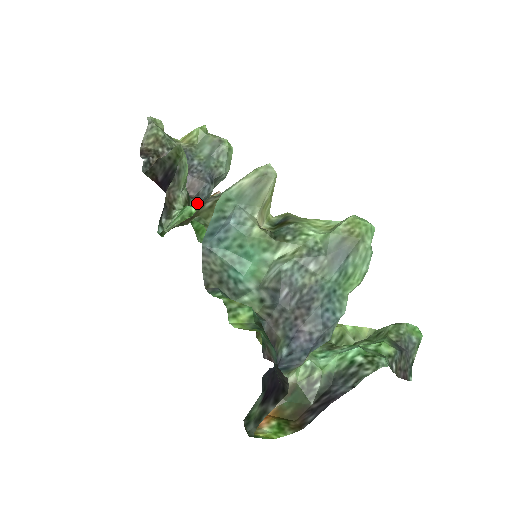
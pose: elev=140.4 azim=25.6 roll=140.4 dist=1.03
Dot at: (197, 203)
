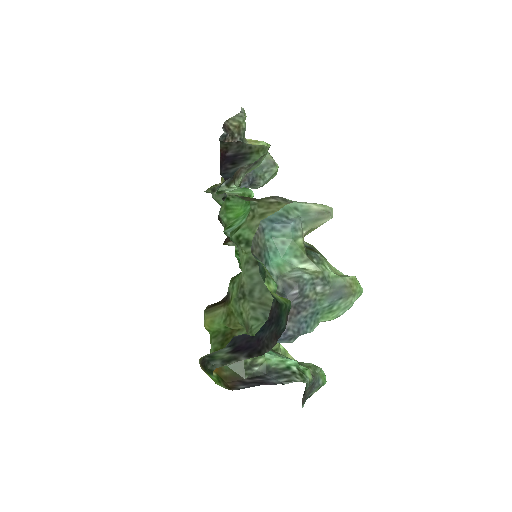
Dot at: occluded
